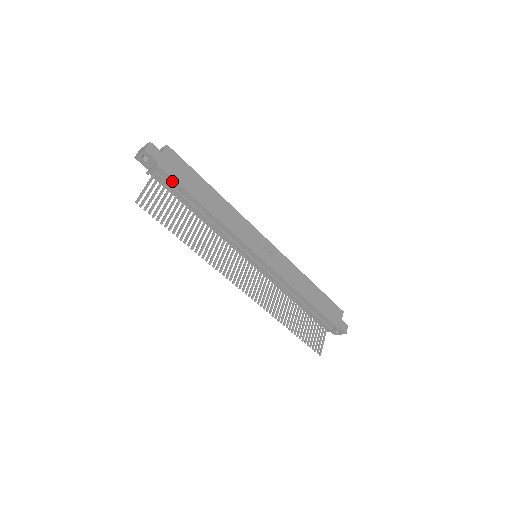
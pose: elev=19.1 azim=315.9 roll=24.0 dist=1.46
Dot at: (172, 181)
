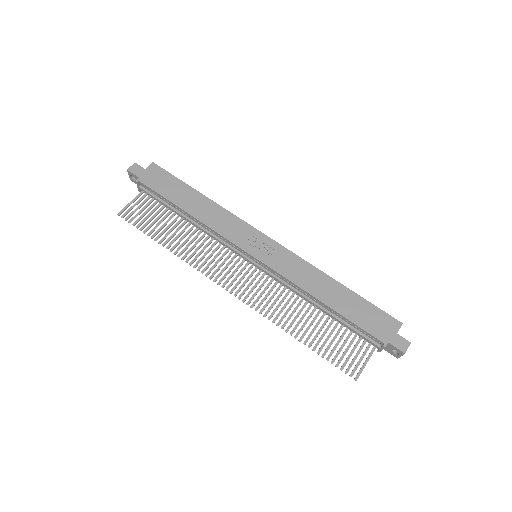
Dot at: (153, 192)
